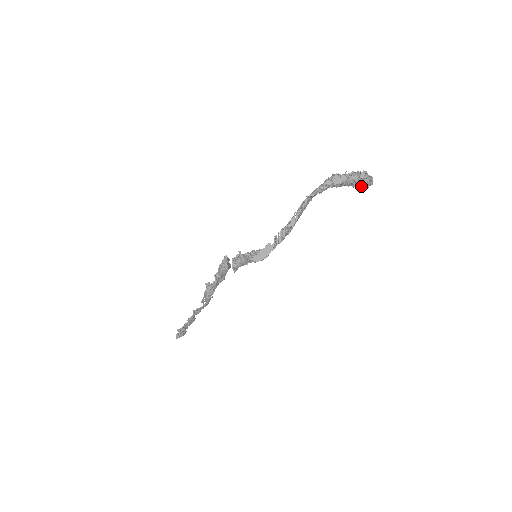
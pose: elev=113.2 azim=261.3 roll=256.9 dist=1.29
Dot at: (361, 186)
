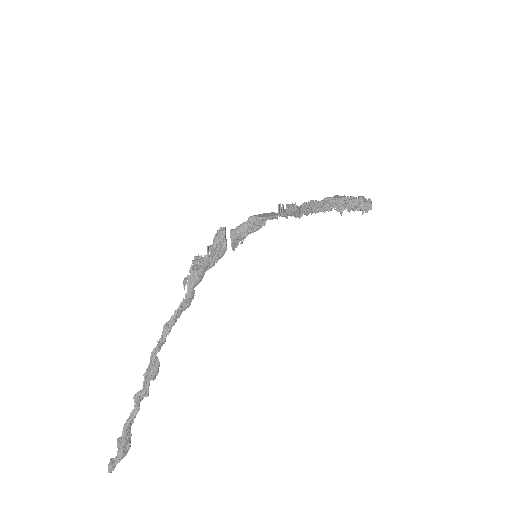
Dot at: (361, 209)
